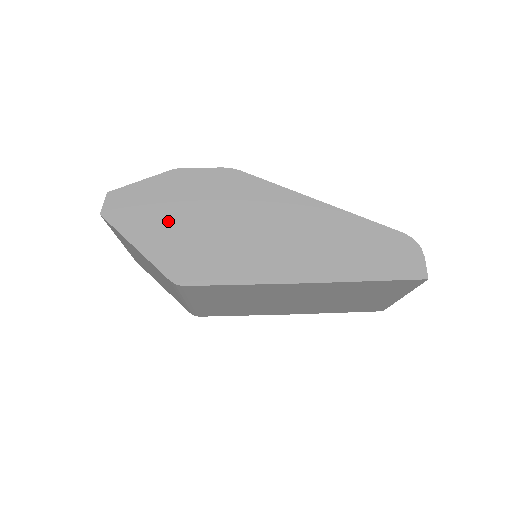
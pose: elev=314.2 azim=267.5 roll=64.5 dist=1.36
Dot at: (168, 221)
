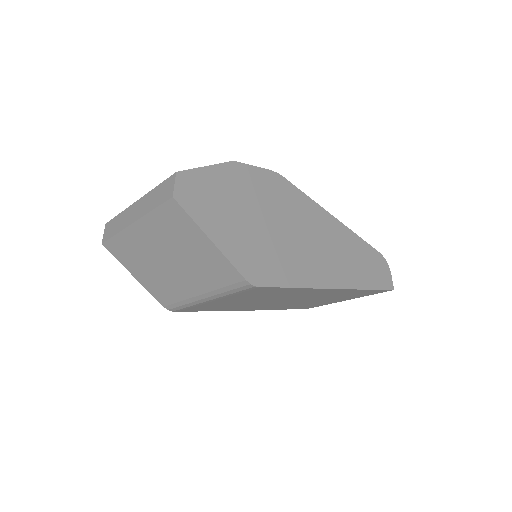
Dot at: (236, 217)
